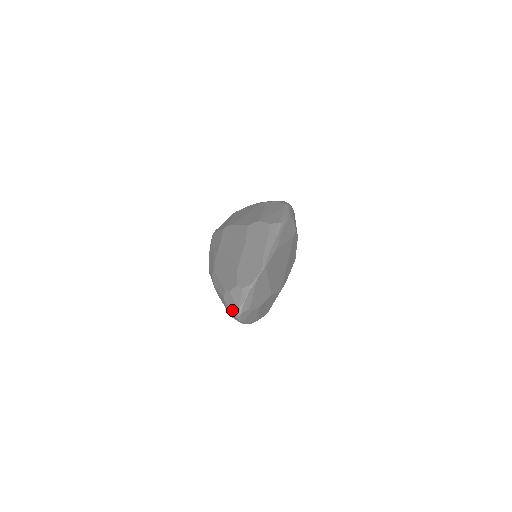
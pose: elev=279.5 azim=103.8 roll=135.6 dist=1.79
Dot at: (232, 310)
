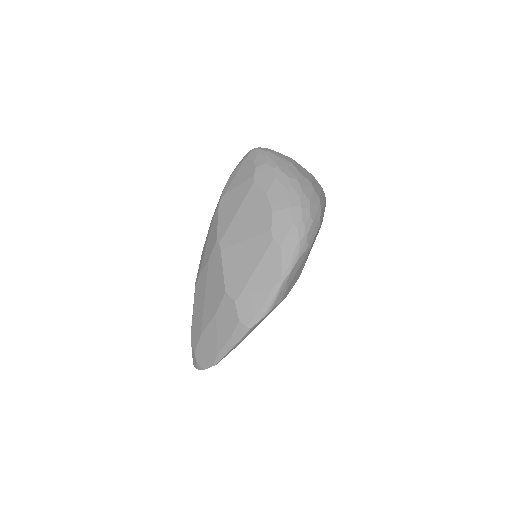
Dot at: occluded
